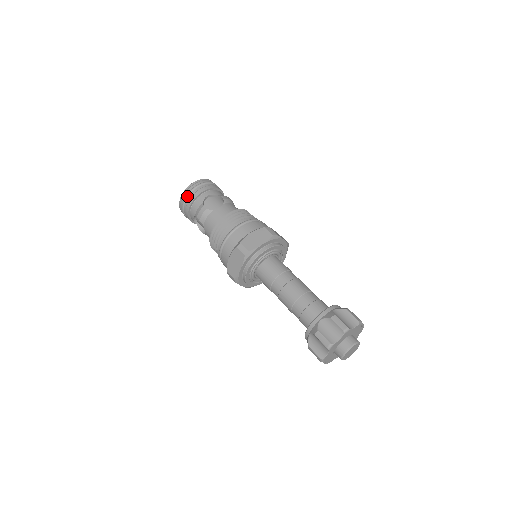
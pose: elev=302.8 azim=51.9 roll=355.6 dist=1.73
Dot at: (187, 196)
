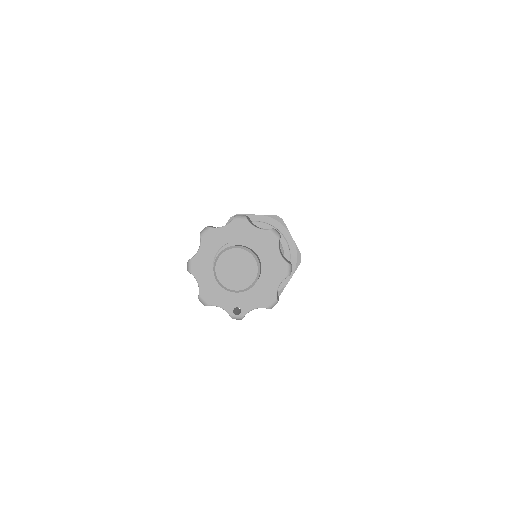
Dot at: occluded
